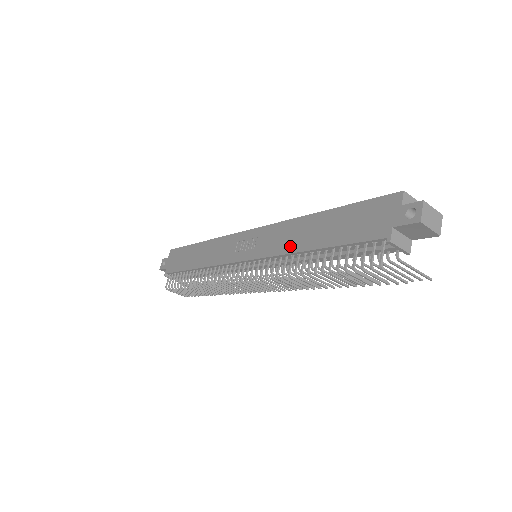
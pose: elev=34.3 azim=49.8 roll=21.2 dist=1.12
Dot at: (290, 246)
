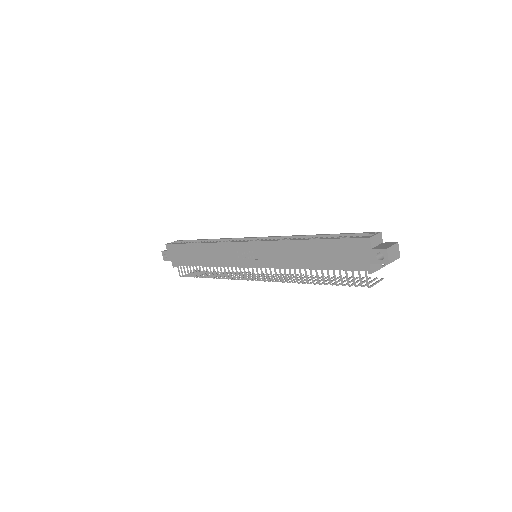
Dot at: (290, 263)
